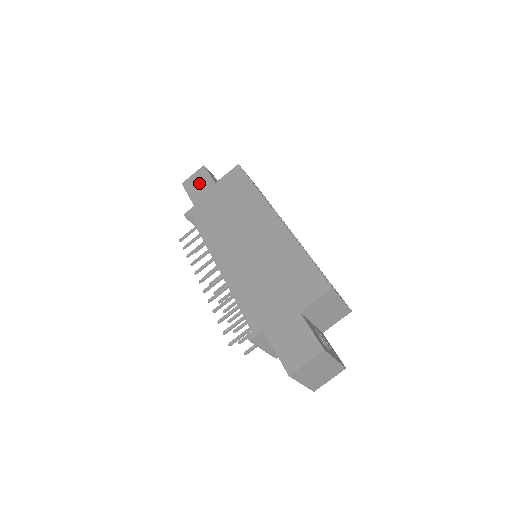
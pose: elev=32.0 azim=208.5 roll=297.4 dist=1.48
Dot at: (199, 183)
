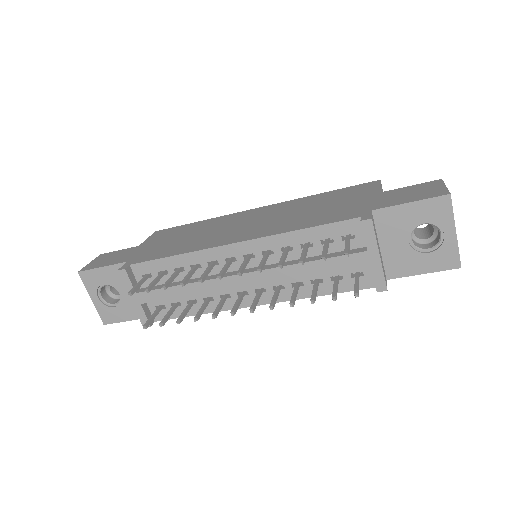
Dot at: (111, 257)
